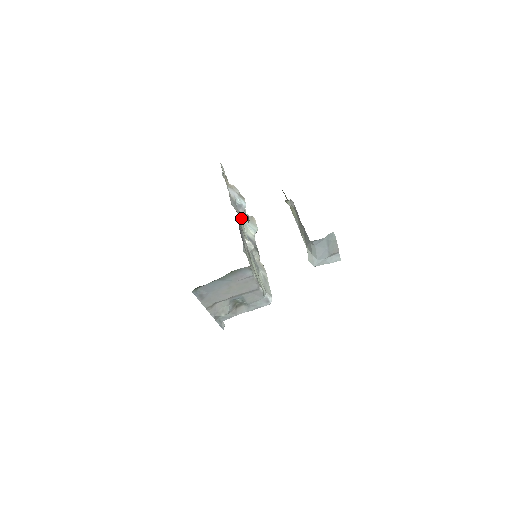
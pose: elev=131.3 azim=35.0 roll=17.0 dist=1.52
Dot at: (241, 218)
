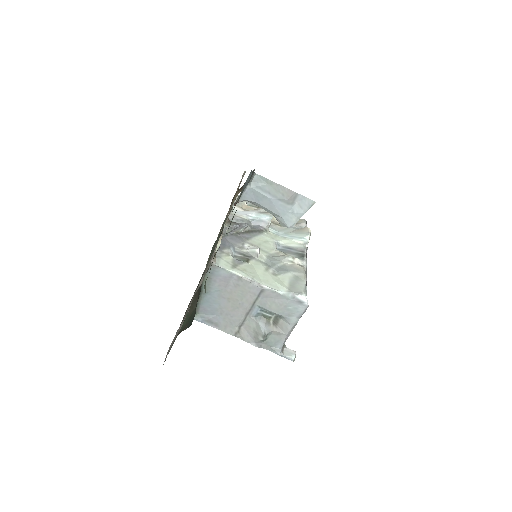
Dot at: (278, 233)
